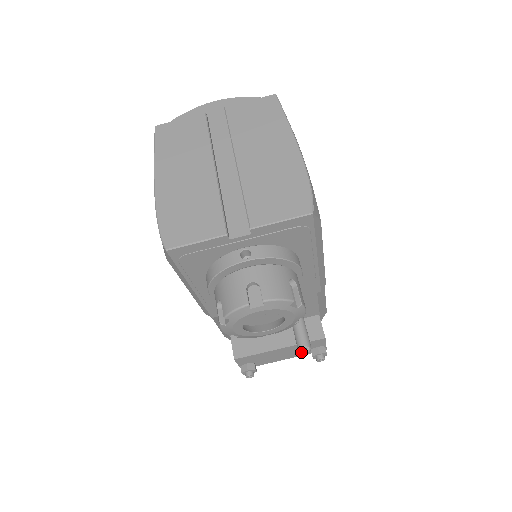
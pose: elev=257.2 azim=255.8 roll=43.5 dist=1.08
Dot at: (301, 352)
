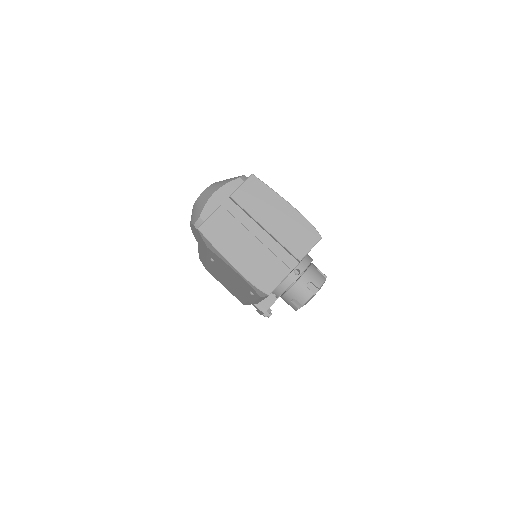
Dot at: occluded
